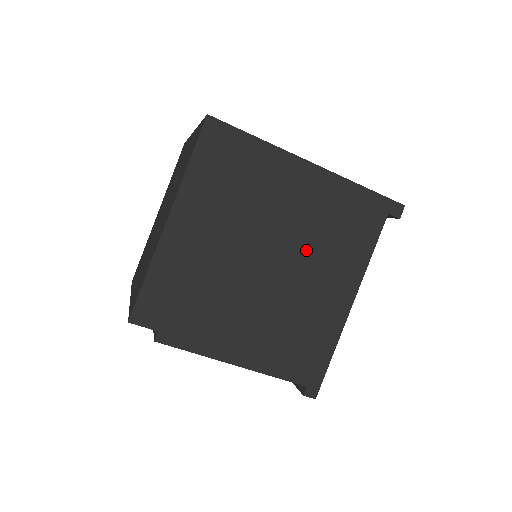
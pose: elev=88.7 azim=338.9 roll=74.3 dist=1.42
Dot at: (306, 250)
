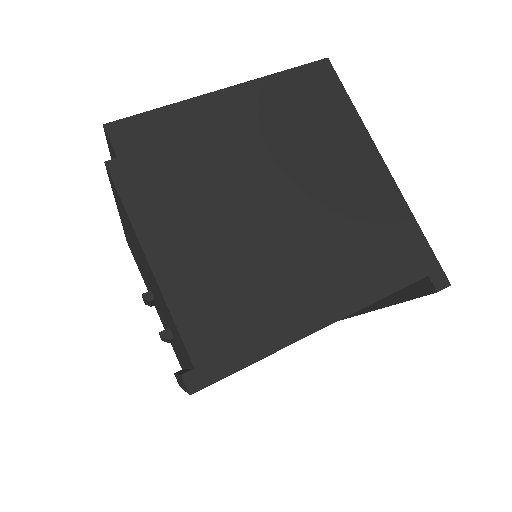
Dot at: (320, 228)
